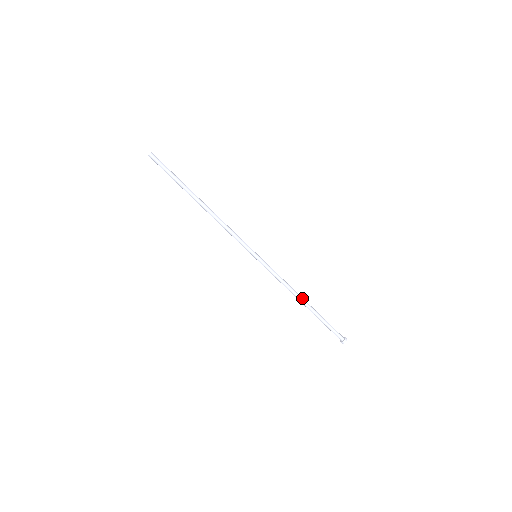
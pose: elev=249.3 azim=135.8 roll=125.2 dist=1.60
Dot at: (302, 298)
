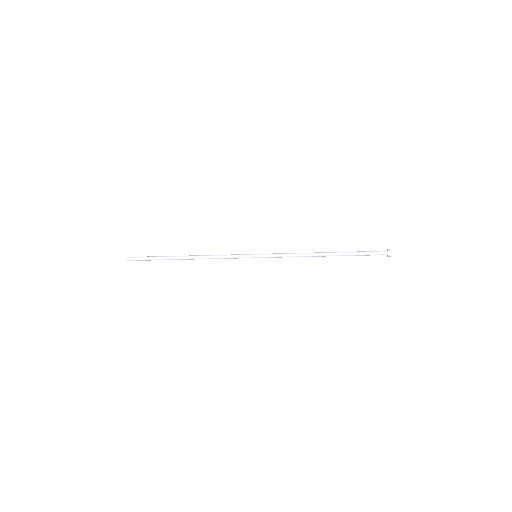
Dot at: (320, 253)
